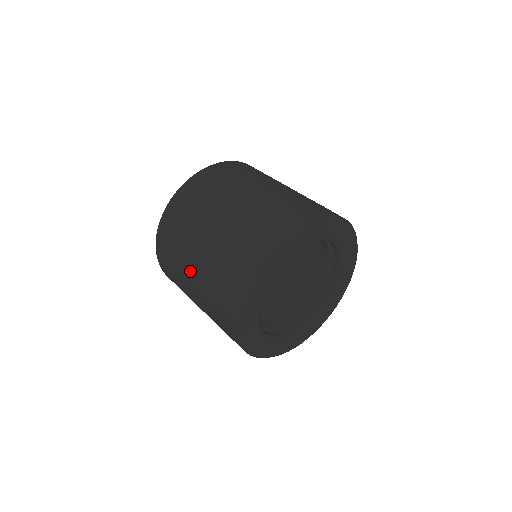
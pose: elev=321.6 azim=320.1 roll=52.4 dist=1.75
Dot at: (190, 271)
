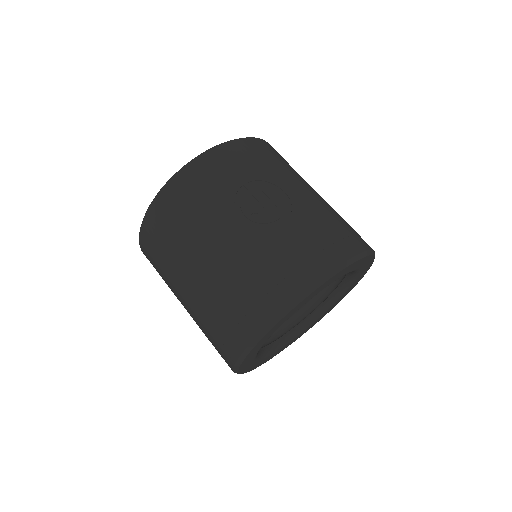
Dot at: occluded
